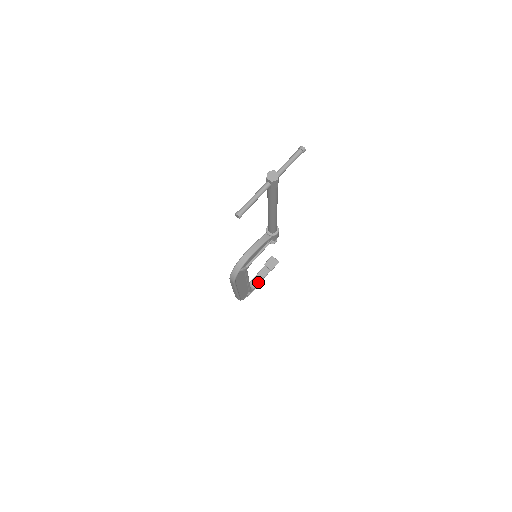
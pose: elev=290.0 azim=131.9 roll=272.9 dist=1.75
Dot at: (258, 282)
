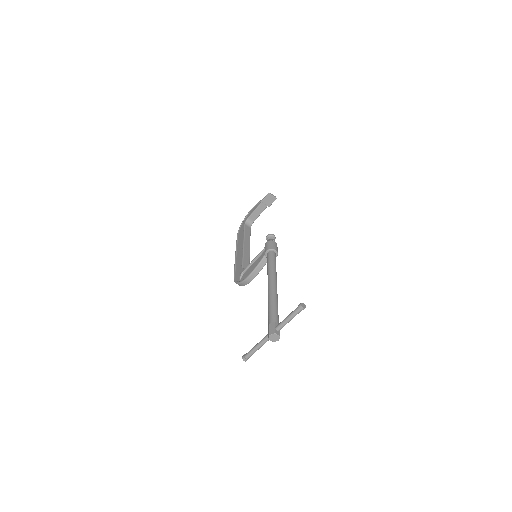
Dot at: (257, 217)
